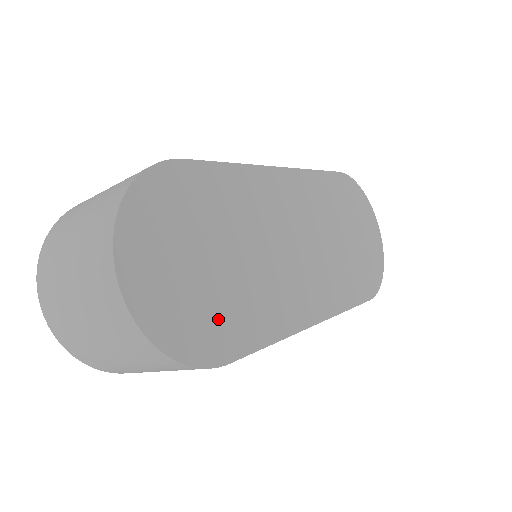
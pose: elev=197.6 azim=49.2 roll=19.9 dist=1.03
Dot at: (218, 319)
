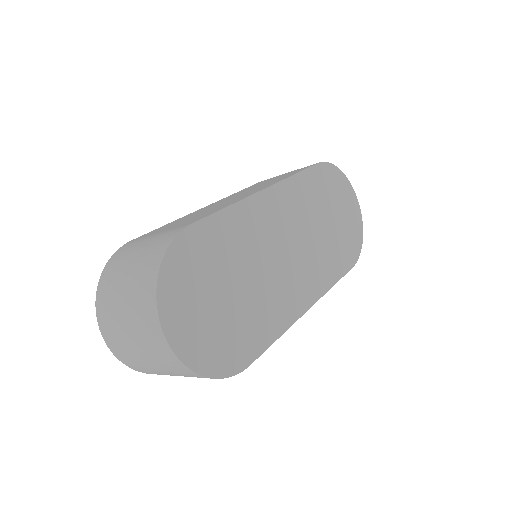
Dot at: (237, 337)
